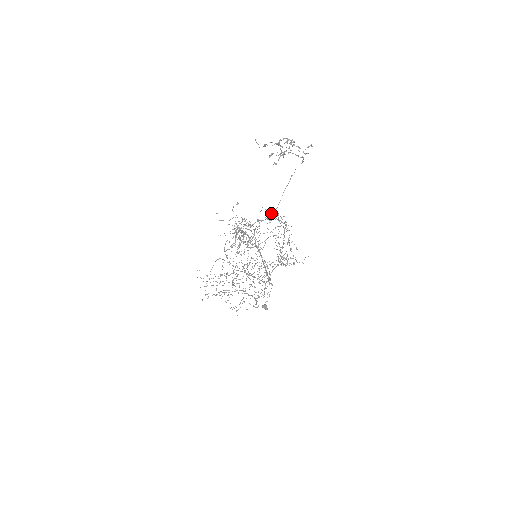
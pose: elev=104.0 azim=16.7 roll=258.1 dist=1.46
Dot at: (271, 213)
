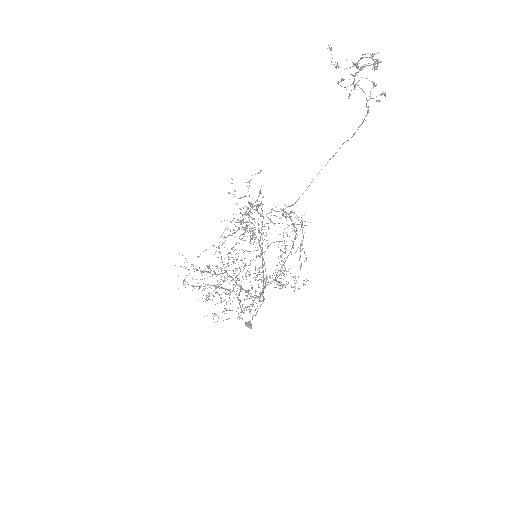
Dot at: occluded
